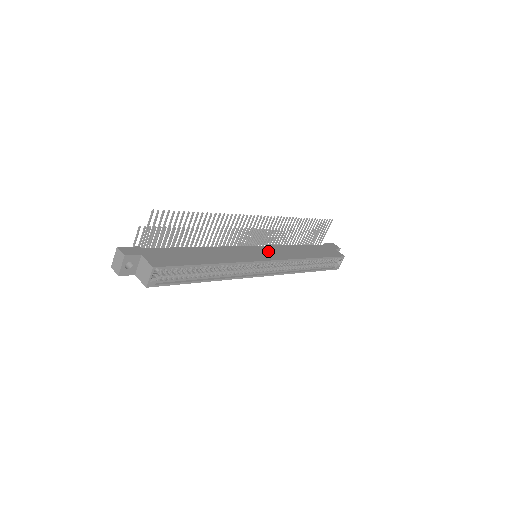
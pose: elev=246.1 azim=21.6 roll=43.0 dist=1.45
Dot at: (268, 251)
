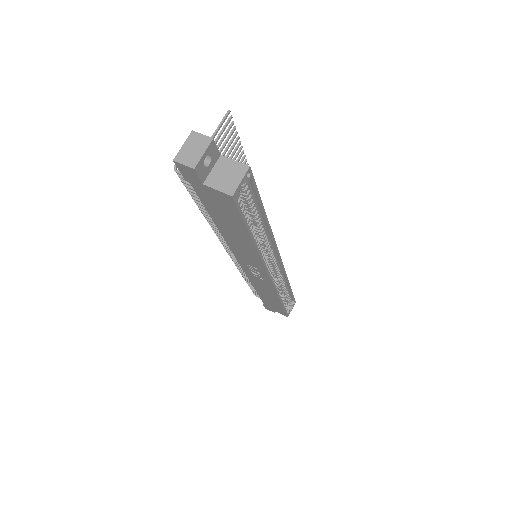
Dot at: occluded
